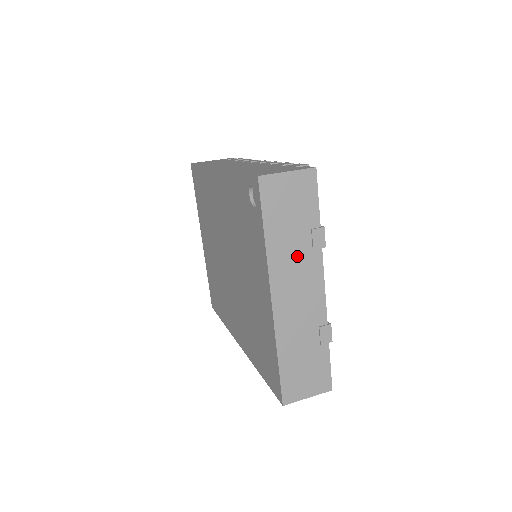
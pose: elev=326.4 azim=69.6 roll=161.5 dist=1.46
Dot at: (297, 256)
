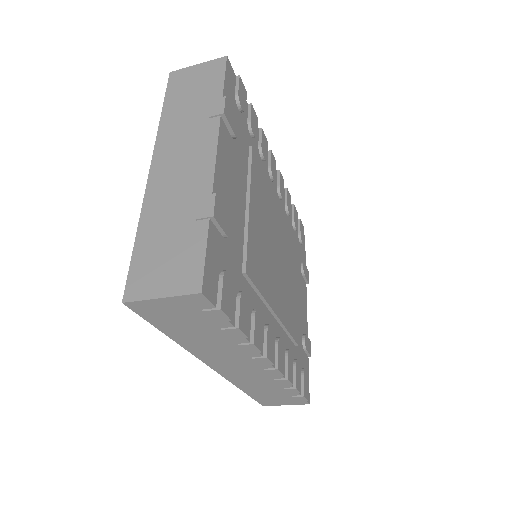
Dot at: (190, 126)
